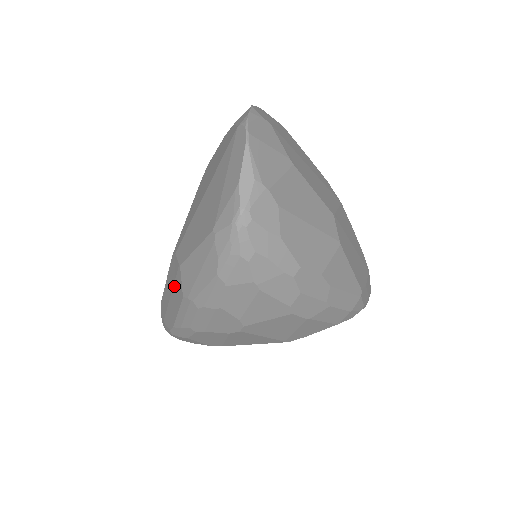
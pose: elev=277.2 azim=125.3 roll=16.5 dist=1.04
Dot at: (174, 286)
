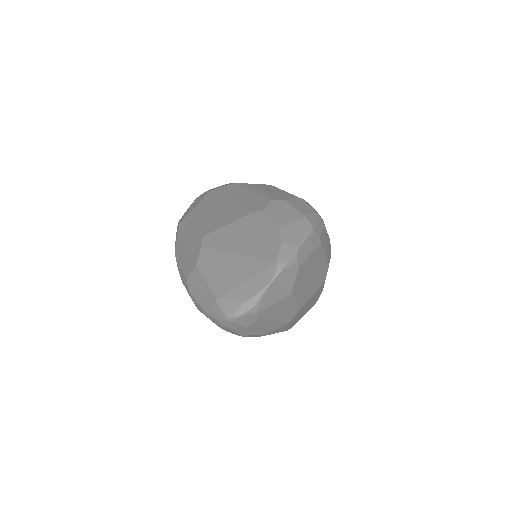
Dot at: (189, 256)
